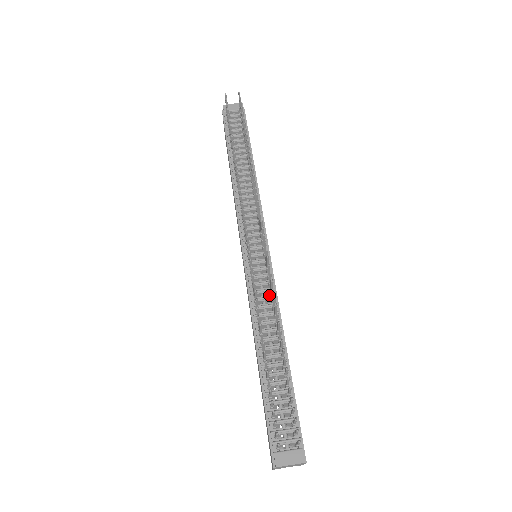
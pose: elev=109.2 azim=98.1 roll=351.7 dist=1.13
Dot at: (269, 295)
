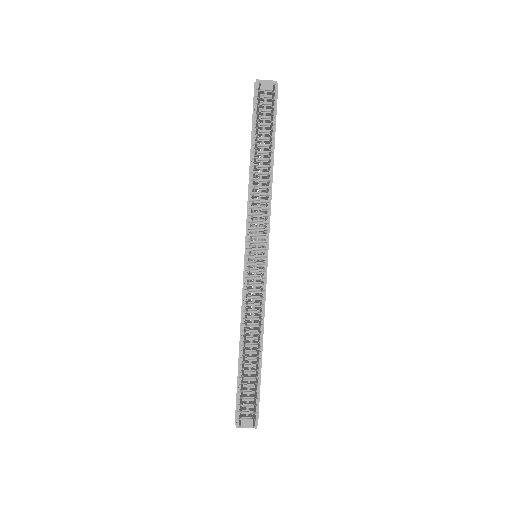
Dot at: (258, 302)
